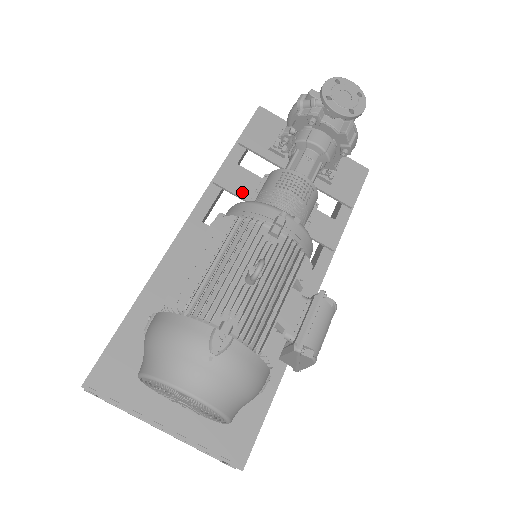
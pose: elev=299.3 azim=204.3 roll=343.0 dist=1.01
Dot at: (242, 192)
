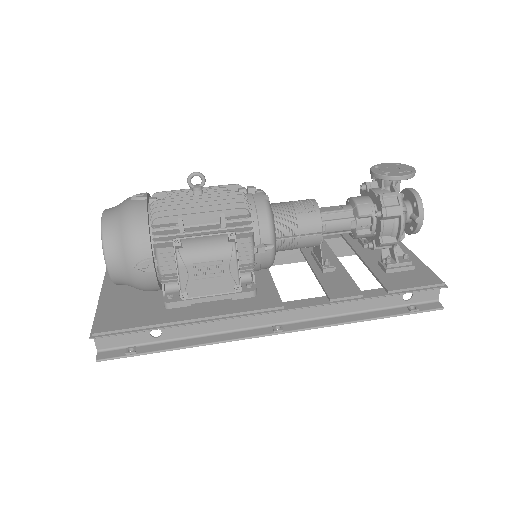
Dot at: occluded
